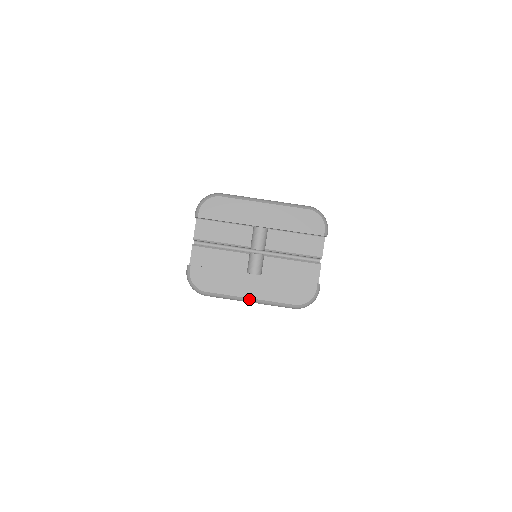
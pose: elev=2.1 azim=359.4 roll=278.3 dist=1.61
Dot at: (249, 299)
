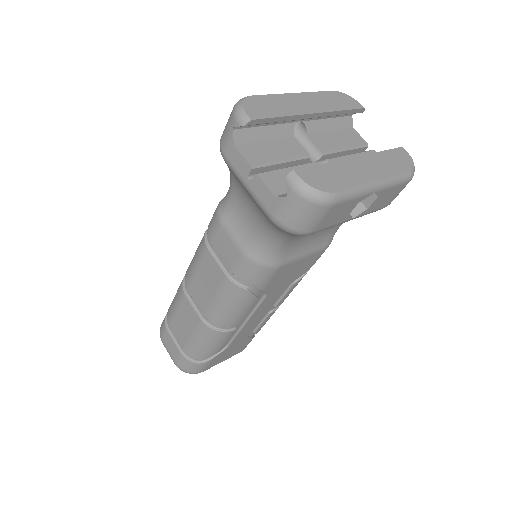
Dot at: (375, 183)
